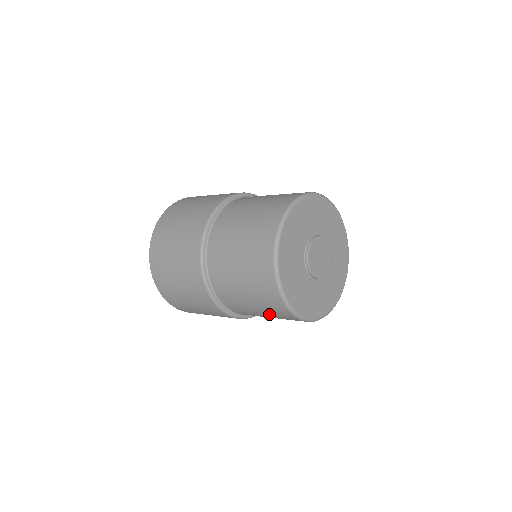
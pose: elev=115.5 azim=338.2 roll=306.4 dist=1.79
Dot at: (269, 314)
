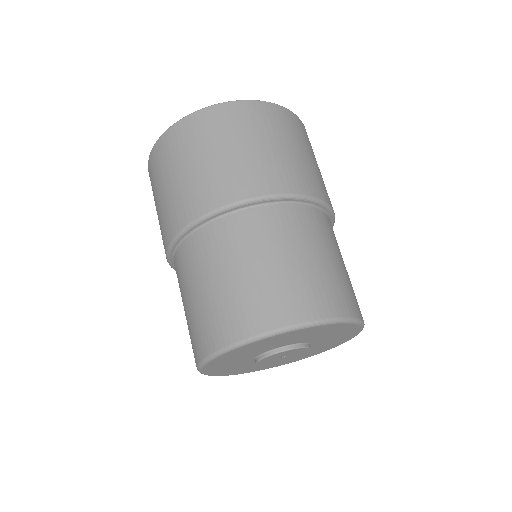
Dot at: occluded
